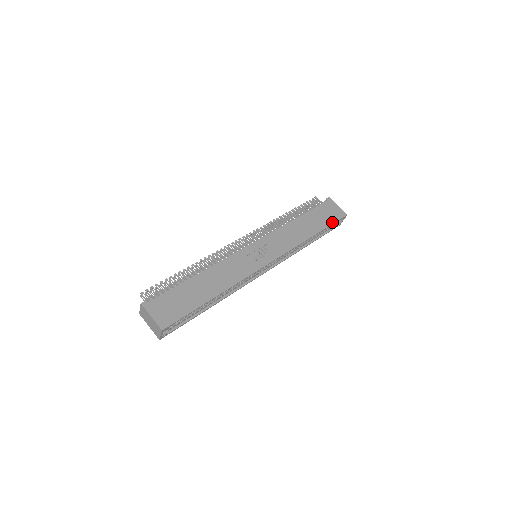
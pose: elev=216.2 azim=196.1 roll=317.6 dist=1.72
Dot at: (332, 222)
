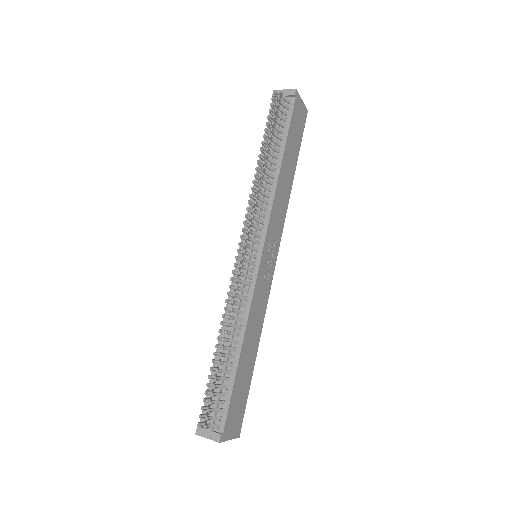
Dot at: (301, 139)
